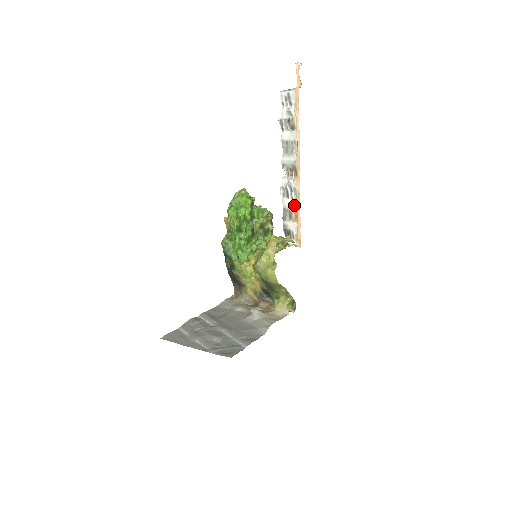
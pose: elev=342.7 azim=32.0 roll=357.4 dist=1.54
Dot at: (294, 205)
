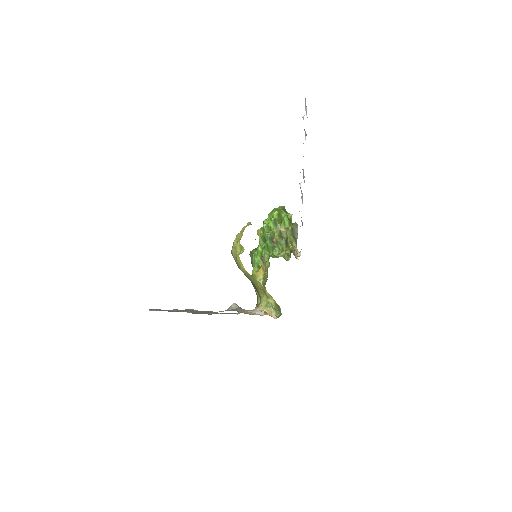
Dot at: occluded
